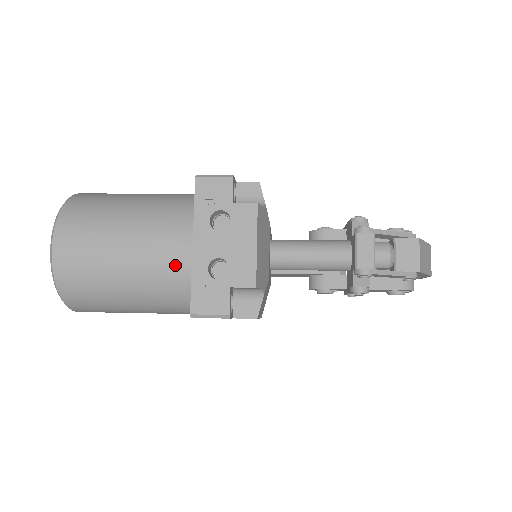
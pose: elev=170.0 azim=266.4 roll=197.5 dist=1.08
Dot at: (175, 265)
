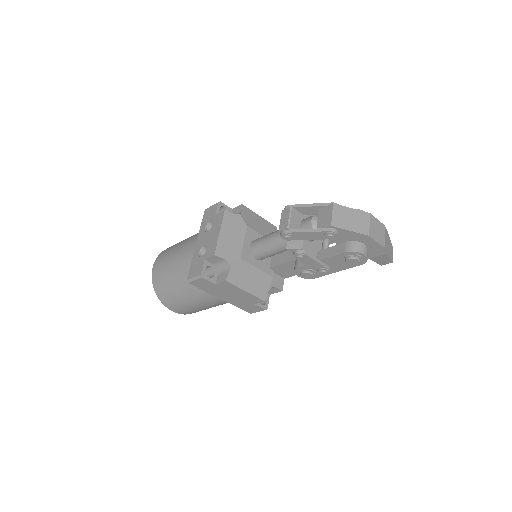
Dot at: (190, 258)
